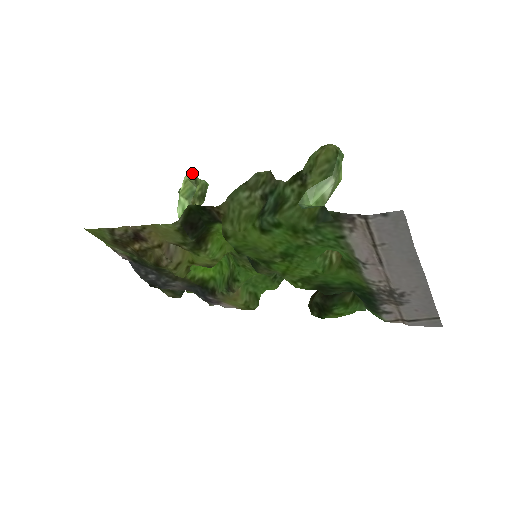
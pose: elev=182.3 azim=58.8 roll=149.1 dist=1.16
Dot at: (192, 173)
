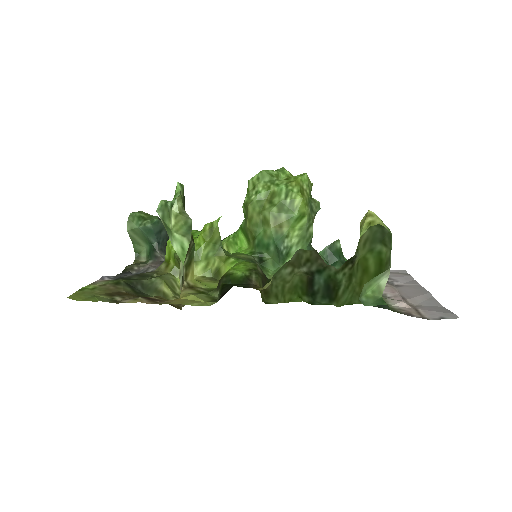
Dot at: (178, 199)
